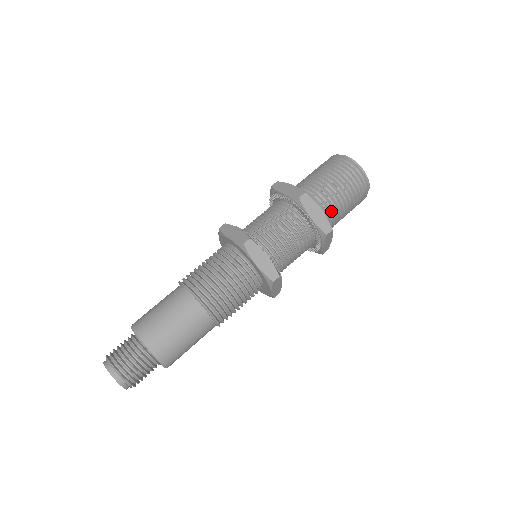
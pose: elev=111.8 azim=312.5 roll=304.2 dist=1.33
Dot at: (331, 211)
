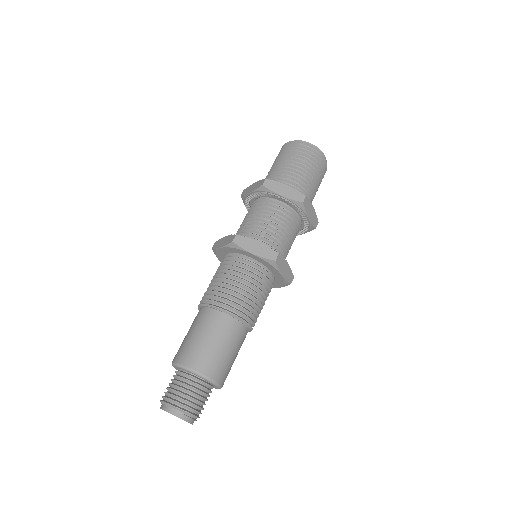
Dot at: (299, 185)
